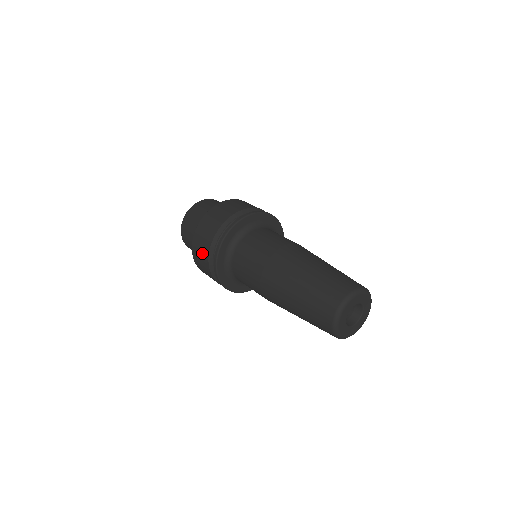
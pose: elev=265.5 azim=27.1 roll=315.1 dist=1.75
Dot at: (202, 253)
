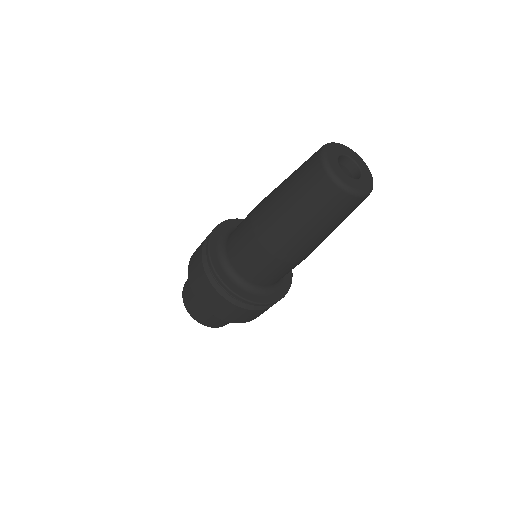
Dot at: (197, 272)
